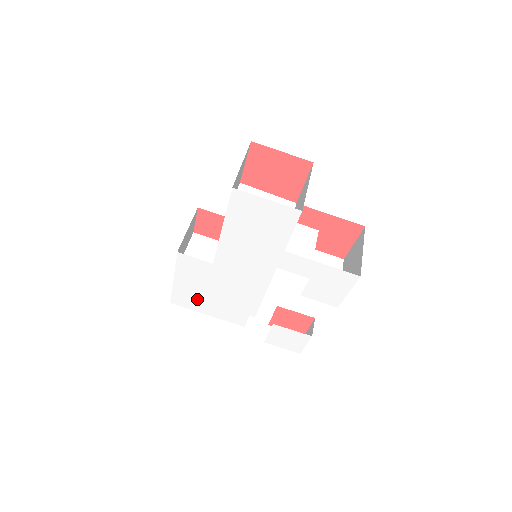
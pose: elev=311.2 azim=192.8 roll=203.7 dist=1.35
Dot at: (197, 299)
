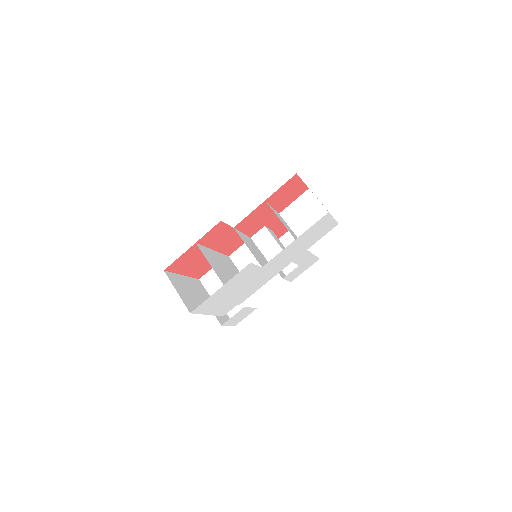
Dot at: (217, 302)
